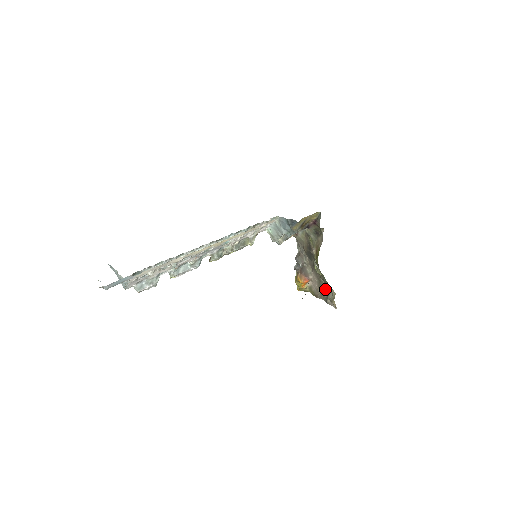
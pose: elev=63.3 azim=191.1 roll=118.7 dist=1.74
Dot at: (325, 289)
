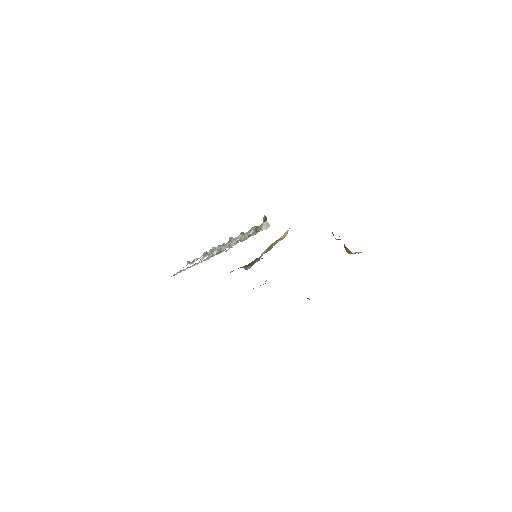
Dot at: occluded
